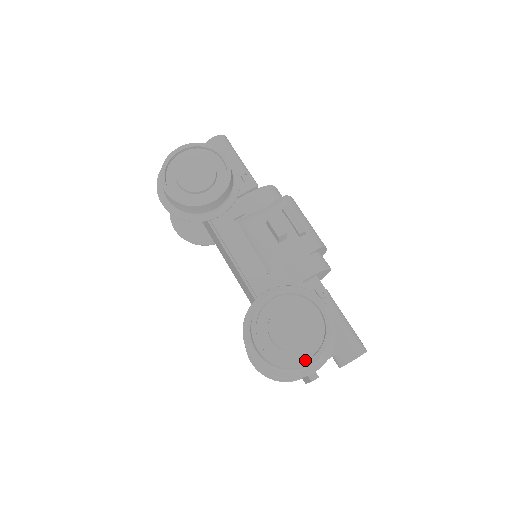
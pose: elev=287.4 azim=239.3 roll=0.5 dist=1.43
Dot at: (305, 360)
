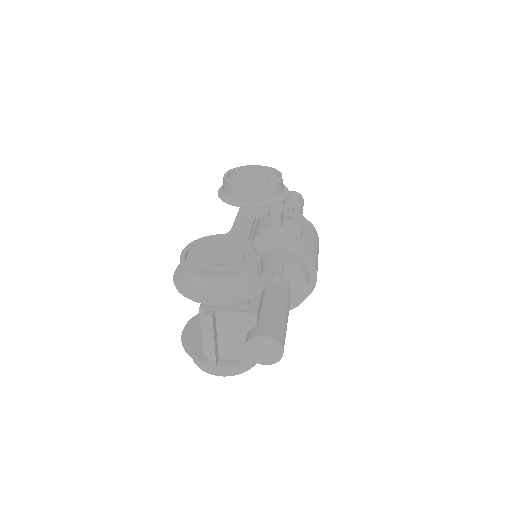
Dot at: (208, 274)
